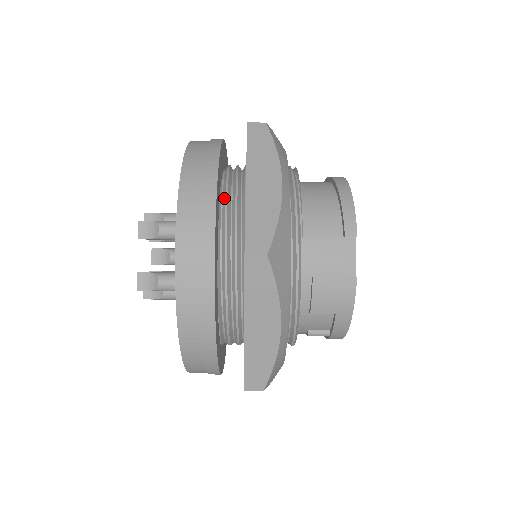
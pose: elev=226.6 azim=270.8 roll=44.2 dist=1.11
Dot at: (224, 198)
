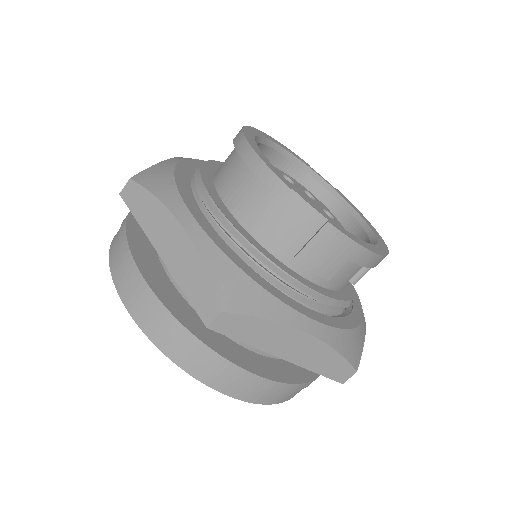
Dot at: (168, 270)
